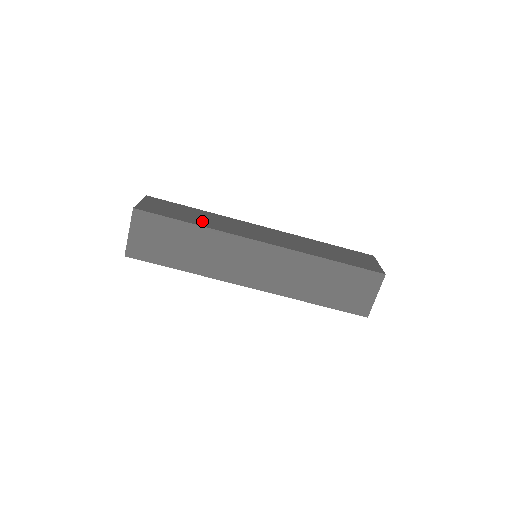
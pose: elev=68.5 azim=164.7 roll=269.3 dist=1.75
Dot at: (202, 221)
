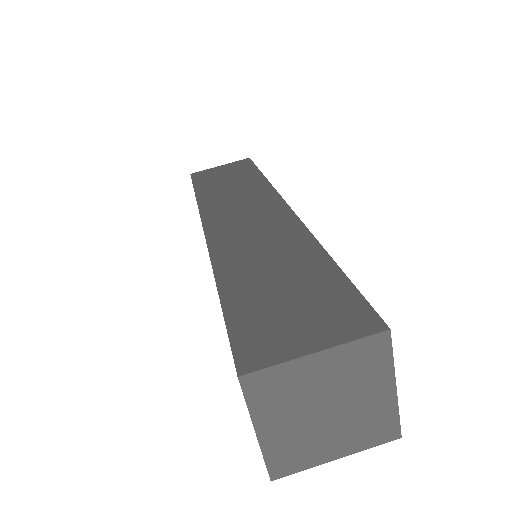
Dot at: occluded
